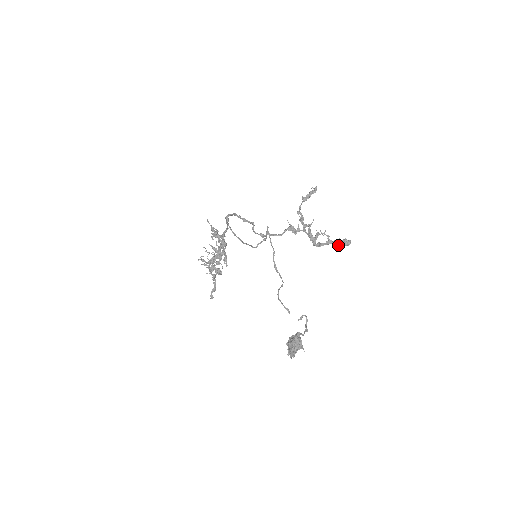
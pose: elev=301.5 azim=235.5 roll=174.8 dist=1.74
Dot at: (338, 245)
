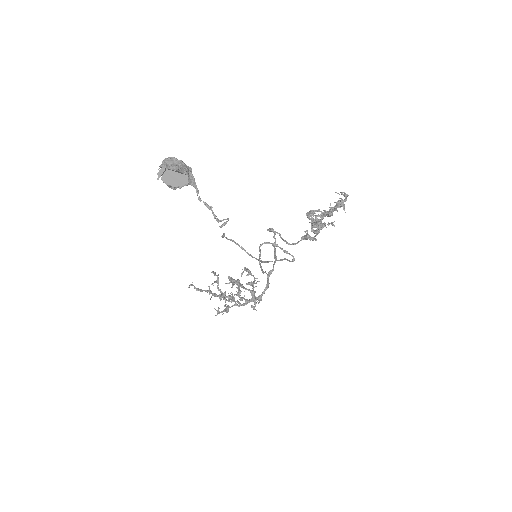
Dot at: (330, 211)
